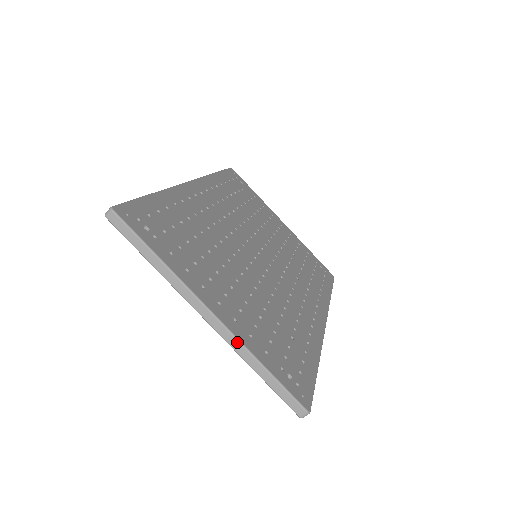
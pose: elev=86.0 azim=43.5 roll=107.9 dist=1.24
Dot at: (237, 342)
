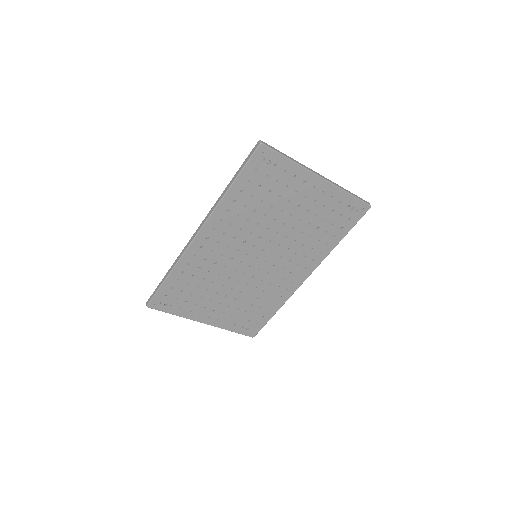
Dot at: (218, 327)
